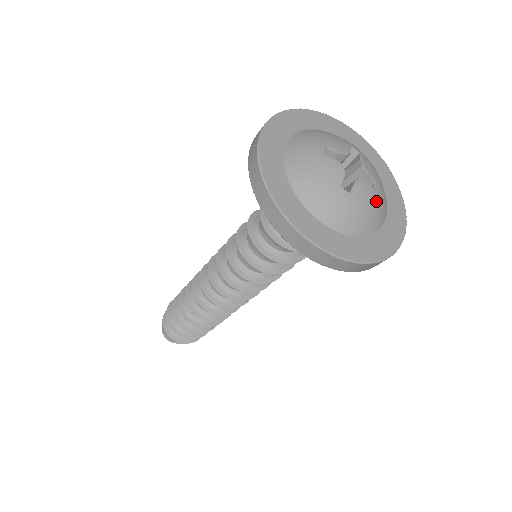
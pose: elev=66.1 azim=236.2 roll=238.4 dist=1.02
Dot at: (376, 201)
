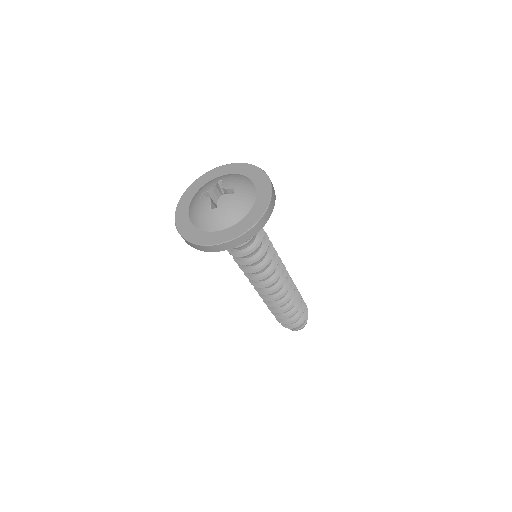
Dot at: (237, 199)
